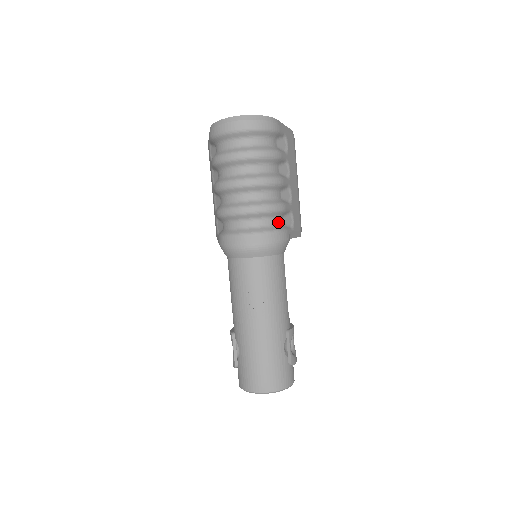
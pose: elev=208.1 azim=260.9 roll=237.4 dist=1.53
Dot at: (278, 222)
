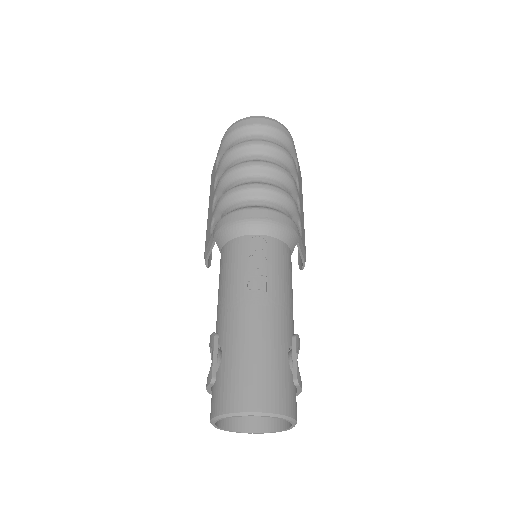
Dot at: occluded
